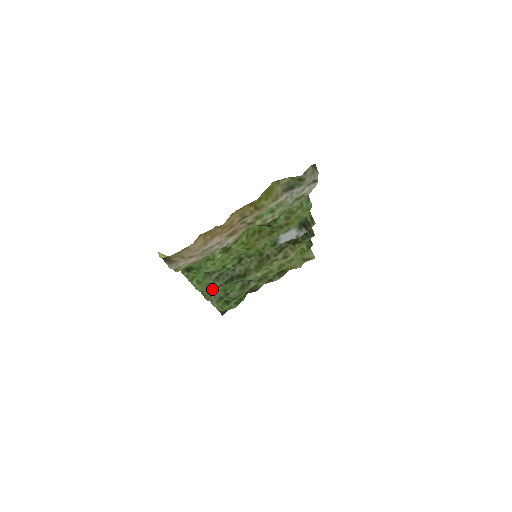
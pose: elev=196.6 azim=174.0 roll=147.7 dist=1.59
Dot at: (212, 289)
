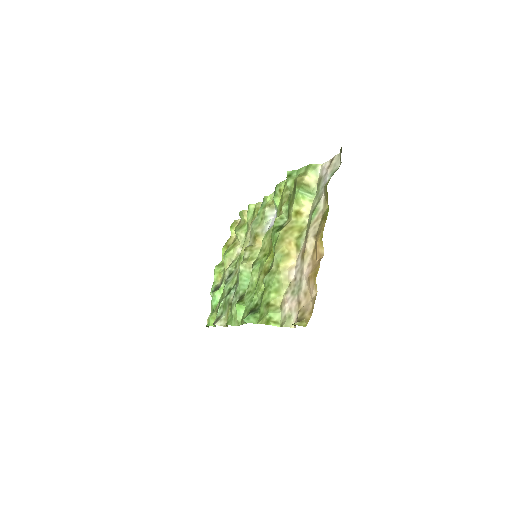
Dot at: occluded
